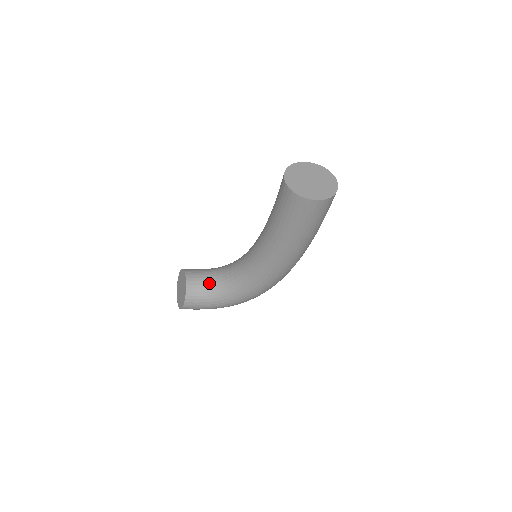
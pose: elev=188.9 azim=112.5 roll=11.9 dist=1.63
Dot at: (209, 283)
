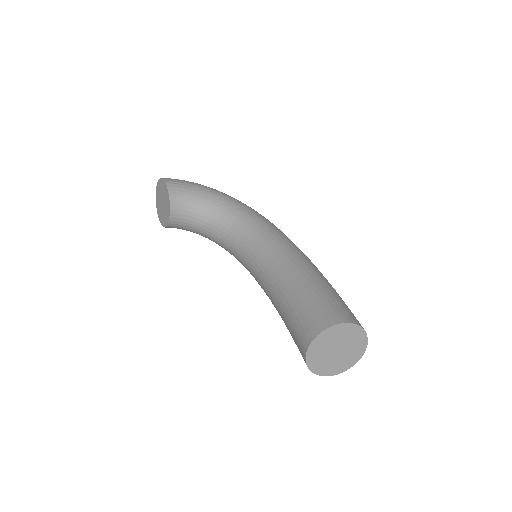
Dot at: (196, 225)
